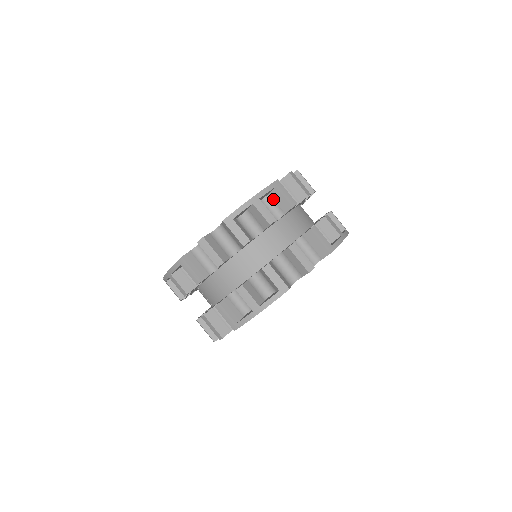
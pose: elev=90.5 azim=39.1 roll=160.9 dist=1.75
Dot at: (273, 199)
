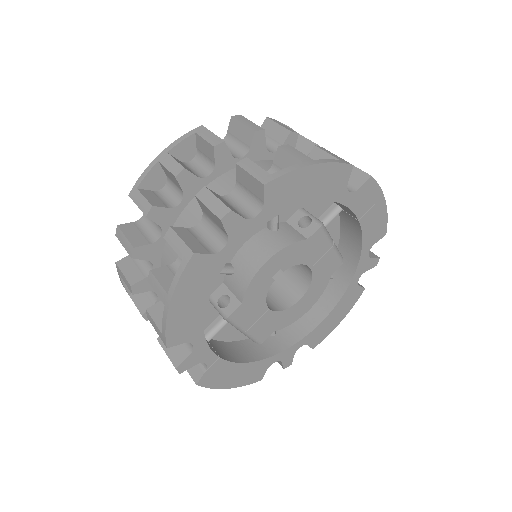
Dot at: (201, 152)
